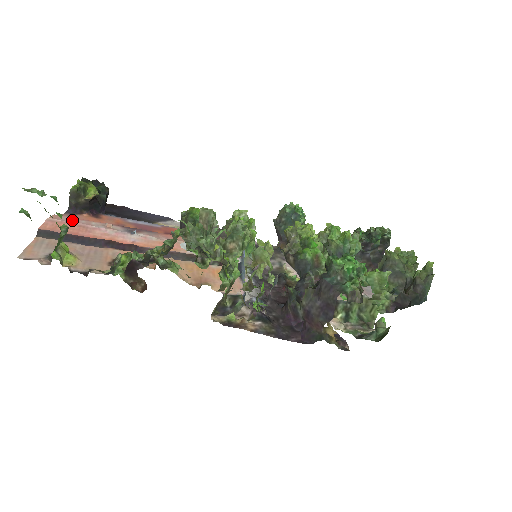
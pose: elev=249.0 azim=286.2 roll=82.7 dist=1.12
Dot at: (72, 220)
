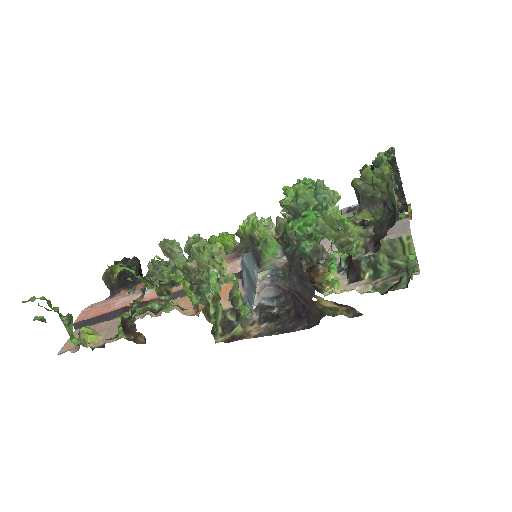
Dot at: (101, 303)
